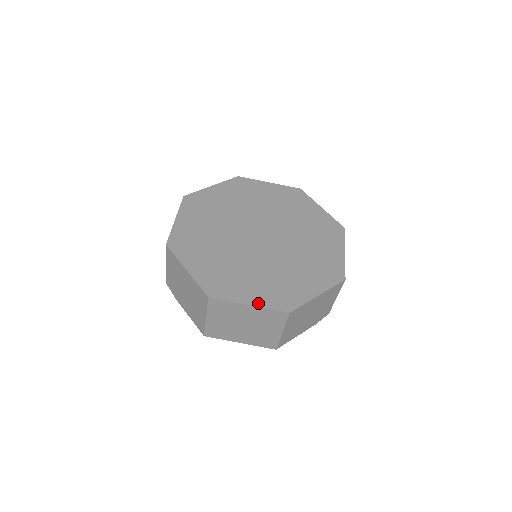
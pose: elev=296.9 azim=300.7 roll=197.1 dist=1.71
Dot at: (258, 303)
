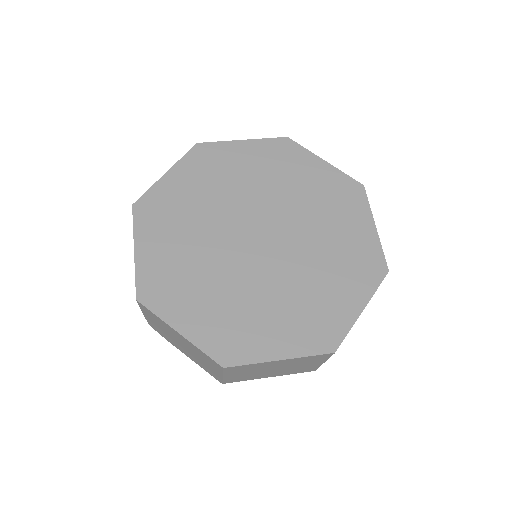
Dot at: (291, 352)
